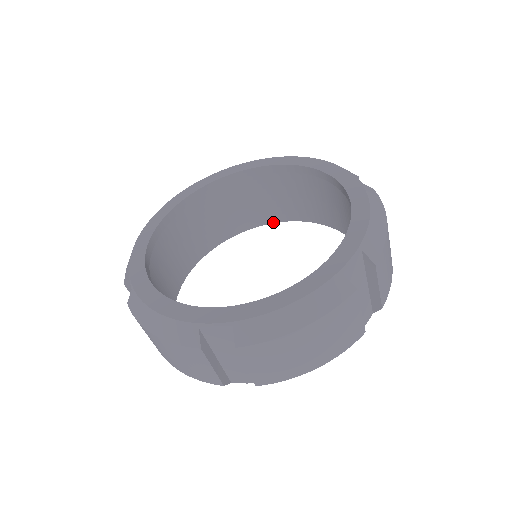
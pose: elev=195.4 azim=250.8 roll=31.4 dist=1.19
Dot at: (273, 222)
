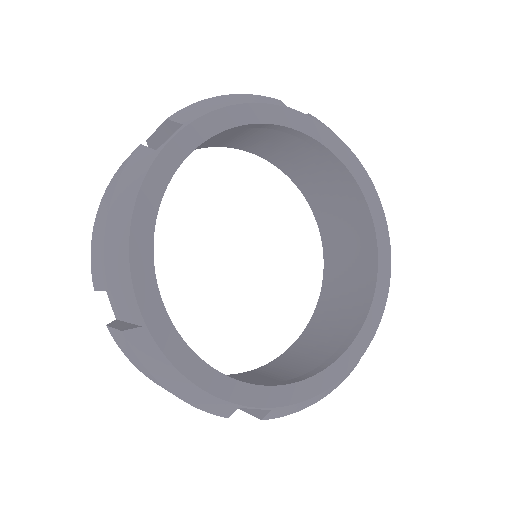
Dot at: (244, 150)
